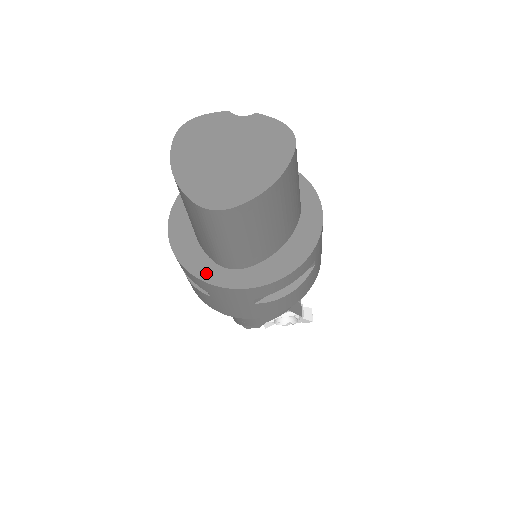
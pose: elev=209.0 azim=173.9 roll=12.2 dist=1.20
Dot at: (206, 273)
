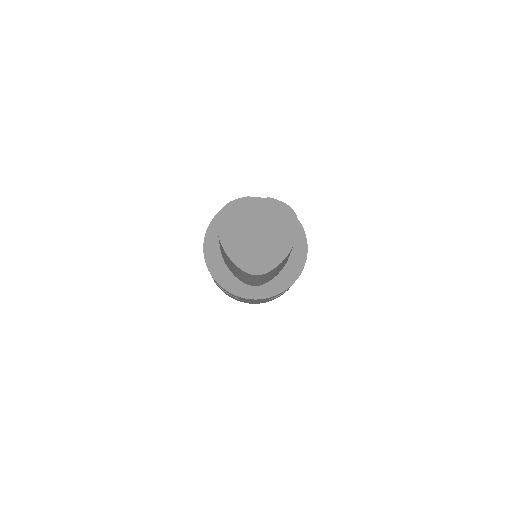
Dot at: (239, 291)
